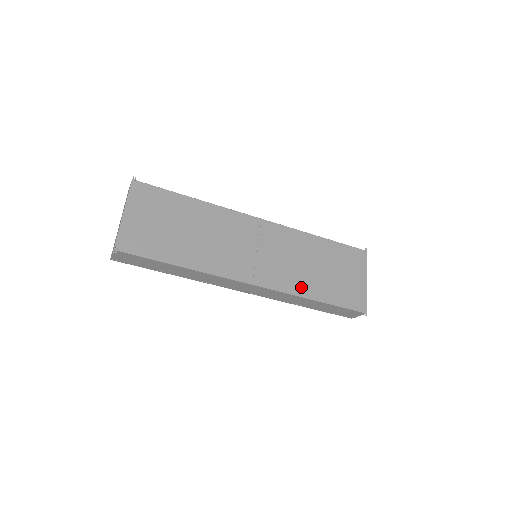
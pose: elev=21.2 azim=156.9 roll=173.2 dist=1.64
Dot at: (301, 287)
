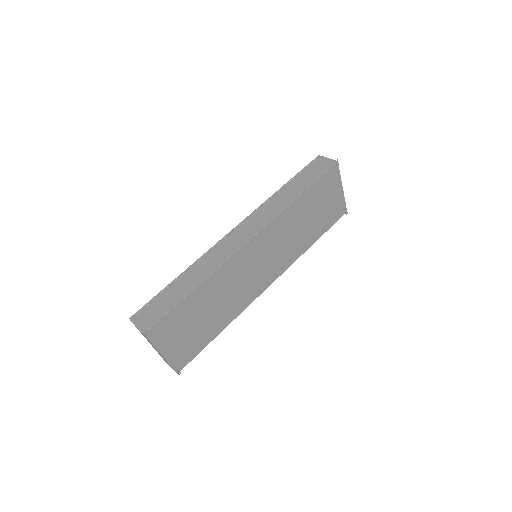
Dot at: (300, 249)
